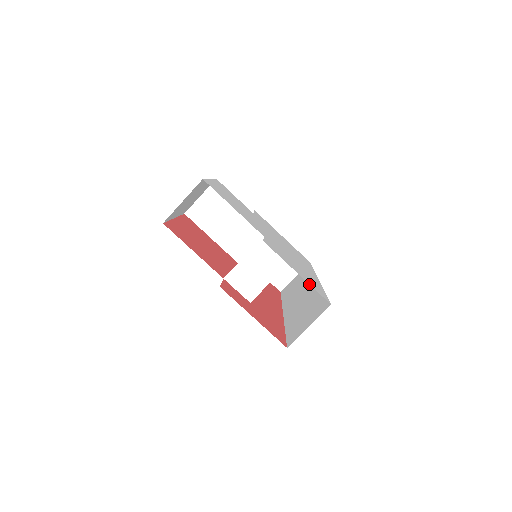
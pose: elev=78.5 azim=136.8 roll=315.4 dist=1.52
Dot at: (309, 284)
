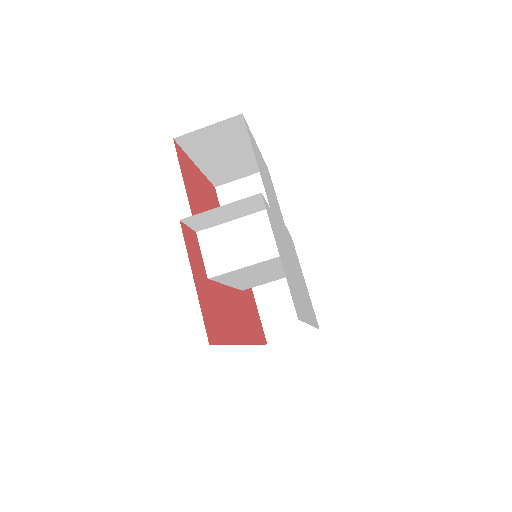
Dot at: occluded
